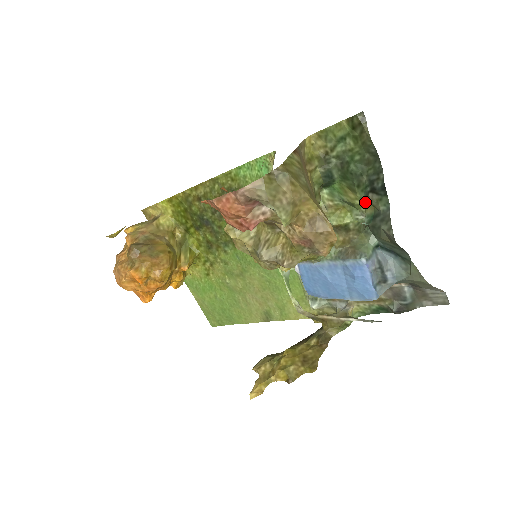
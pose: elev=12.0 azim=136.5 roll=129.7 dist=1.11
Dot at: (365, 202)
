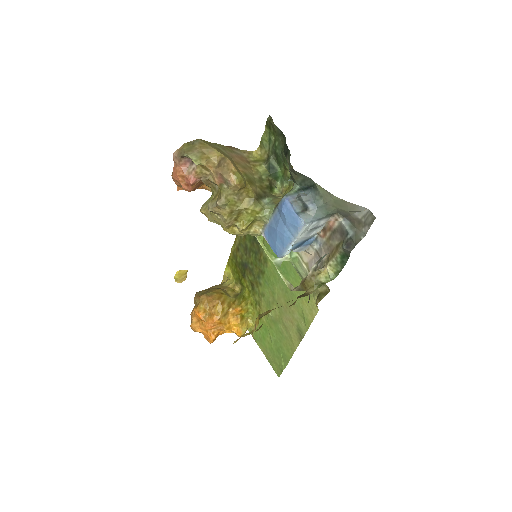
Dot at: occluded
